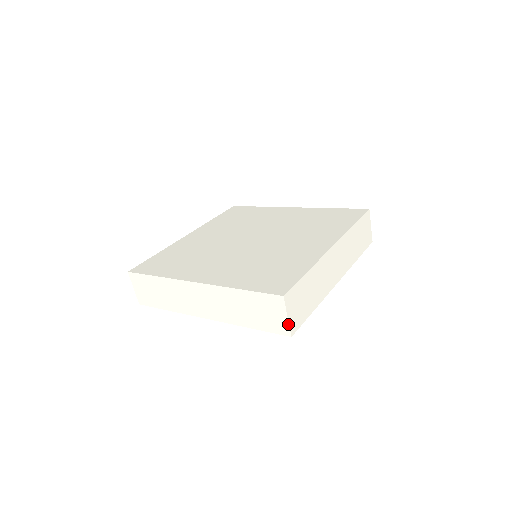
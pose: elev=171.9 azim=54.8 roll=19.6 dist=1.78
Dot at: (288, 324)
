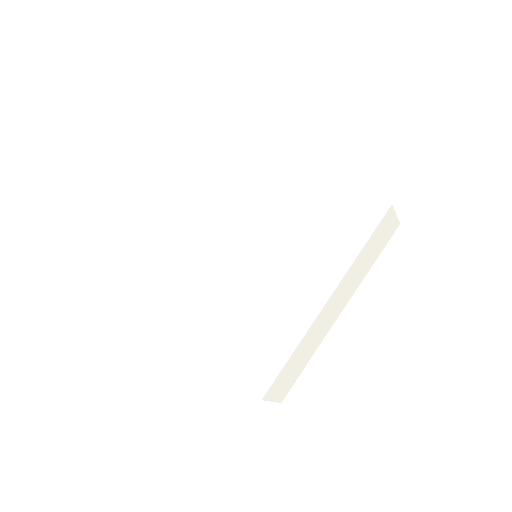
Dot at: occluded
